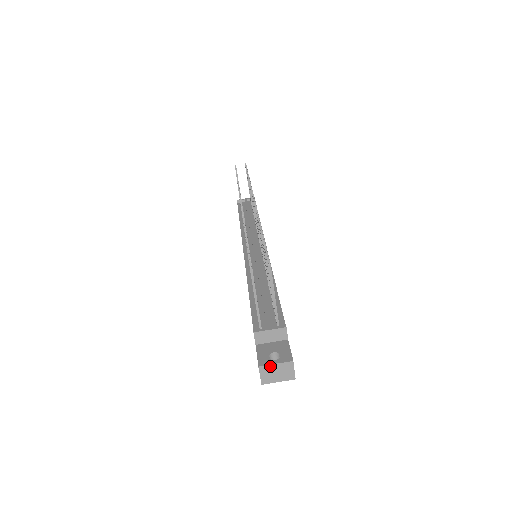
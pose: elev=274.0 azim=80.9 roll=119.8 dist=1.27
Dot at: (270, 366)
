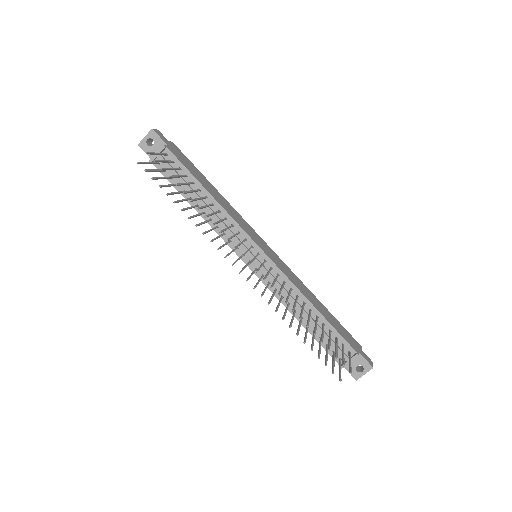
Dot at: occluded
